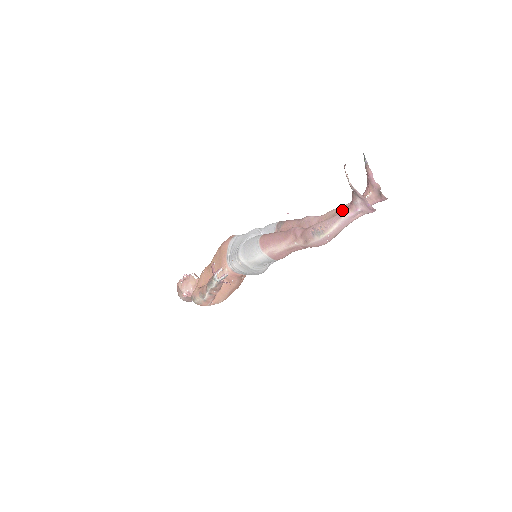
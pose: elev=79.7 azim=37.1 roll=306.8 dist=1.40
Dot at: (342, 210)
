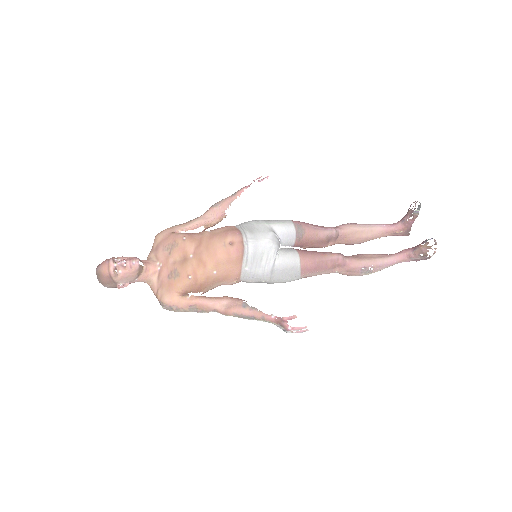
Dot at: (368, 235)
